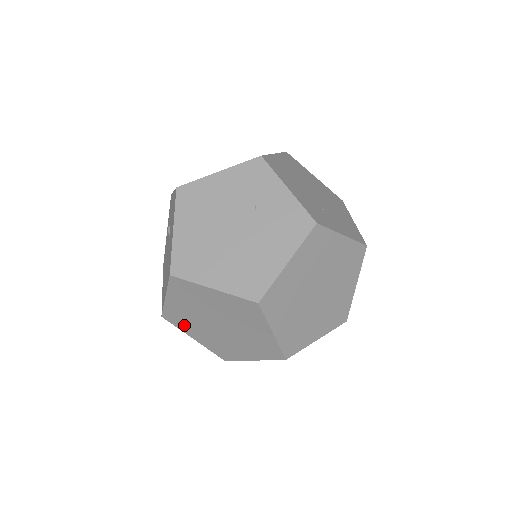
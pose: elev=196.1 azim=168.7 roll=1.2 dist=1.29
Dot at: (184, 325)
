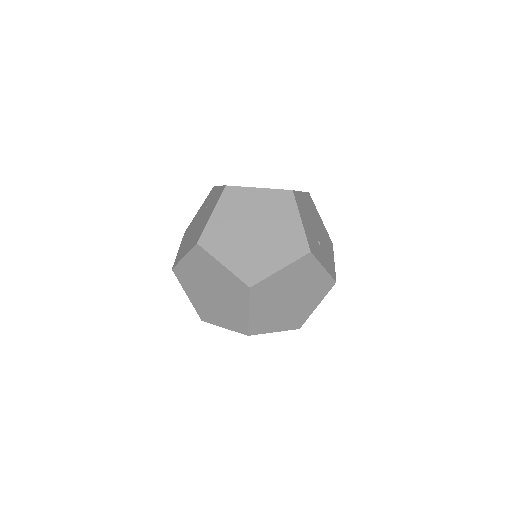
Dot at: (210, 316)
